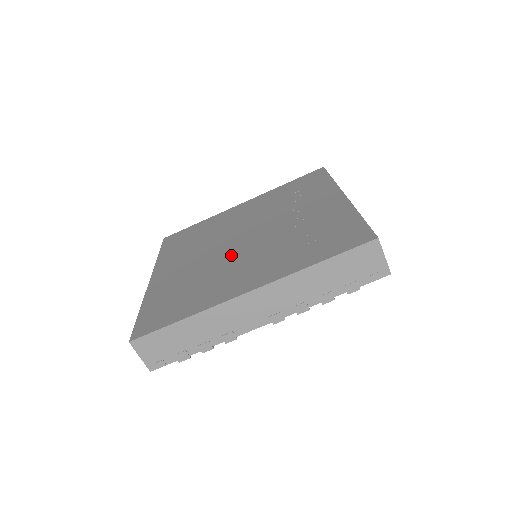
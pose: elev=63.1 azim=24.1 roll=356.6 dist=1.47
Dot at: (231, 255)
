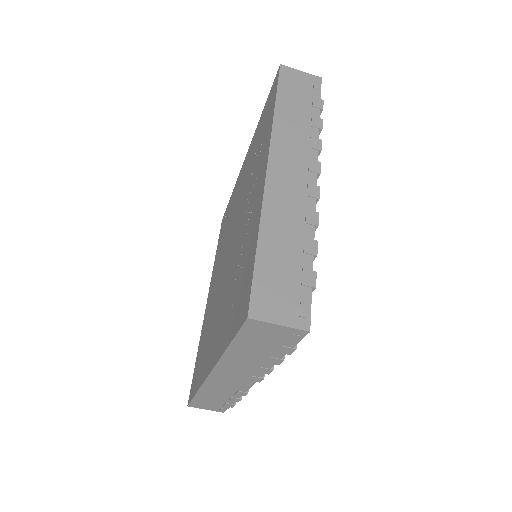
Dot at: (221, 286)
